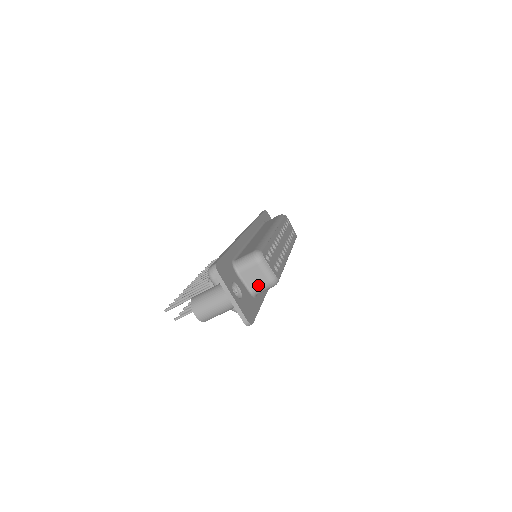
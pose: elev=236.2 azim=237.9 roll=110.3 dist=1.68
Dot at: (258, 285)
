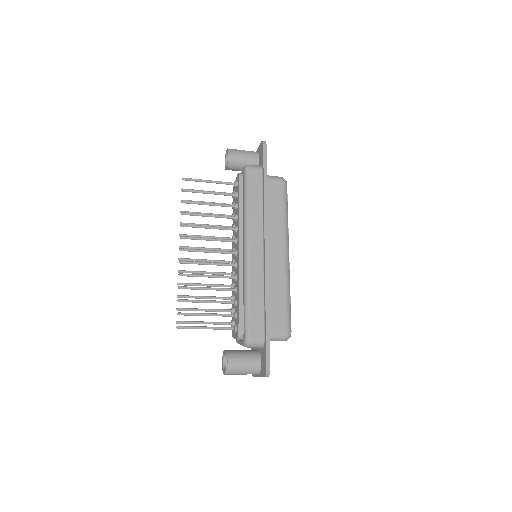
Dot at: occluded
